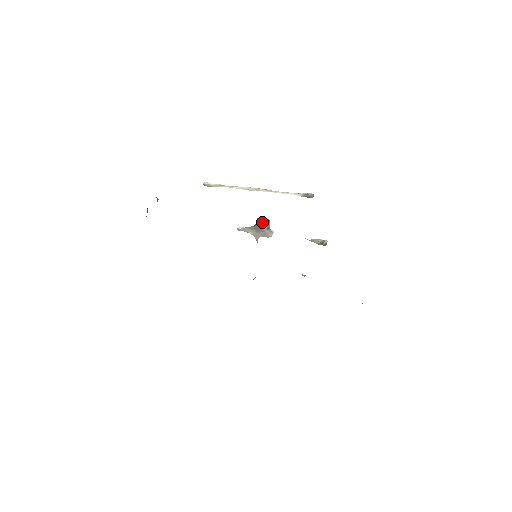
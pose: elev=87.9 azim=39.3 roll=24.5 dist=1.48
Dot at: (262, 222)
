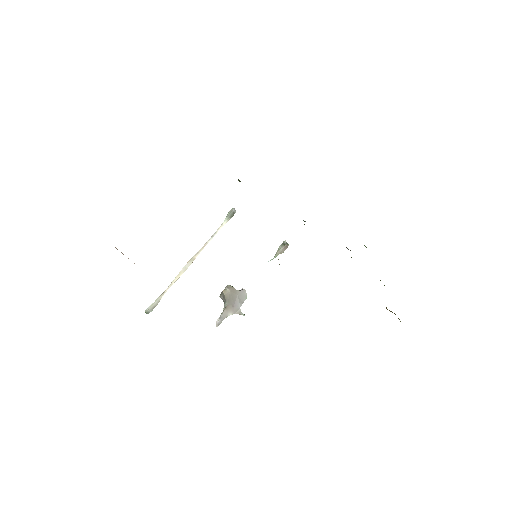
Dot at: (226, 288)
